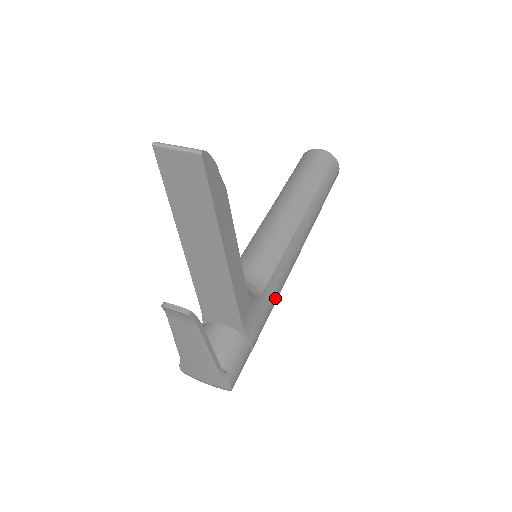
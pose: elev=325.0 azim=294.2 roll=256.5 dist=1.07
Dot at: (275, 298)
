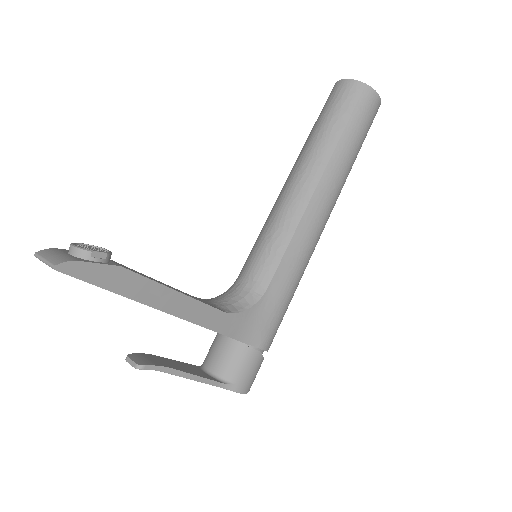
Dot at: (287, 293)
